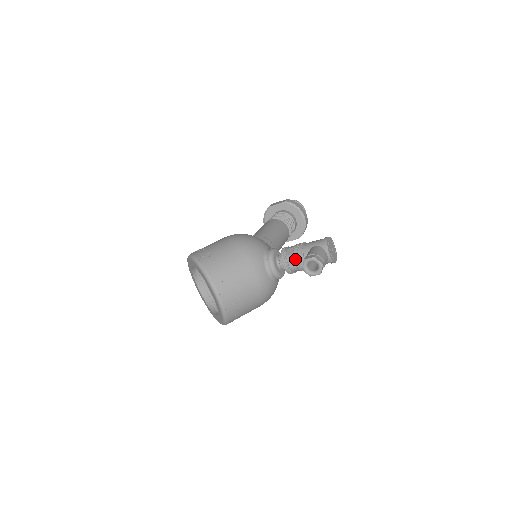
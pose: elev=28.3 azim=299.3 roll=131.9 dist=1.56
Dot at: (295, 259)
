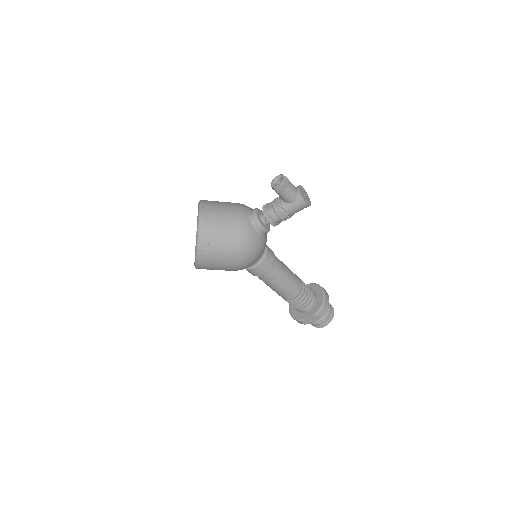
Dot at: (273, 201)
